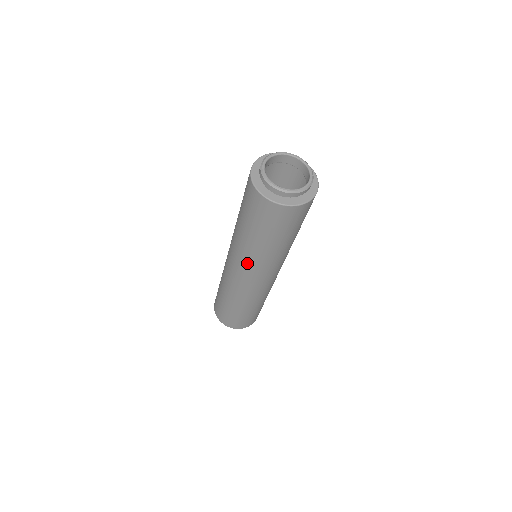
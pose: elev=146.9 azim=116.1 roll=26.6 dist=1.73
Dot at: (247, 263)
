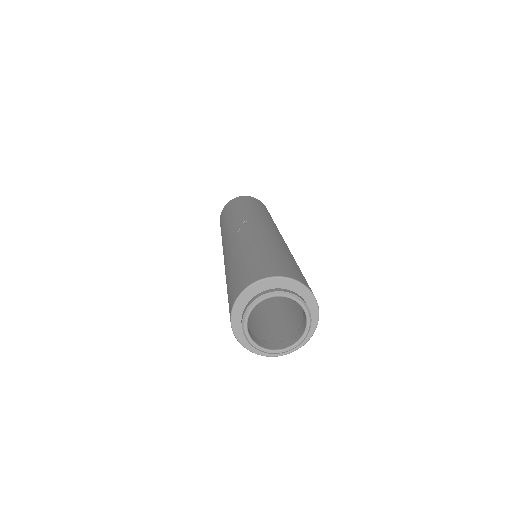
Dot at: occluded
